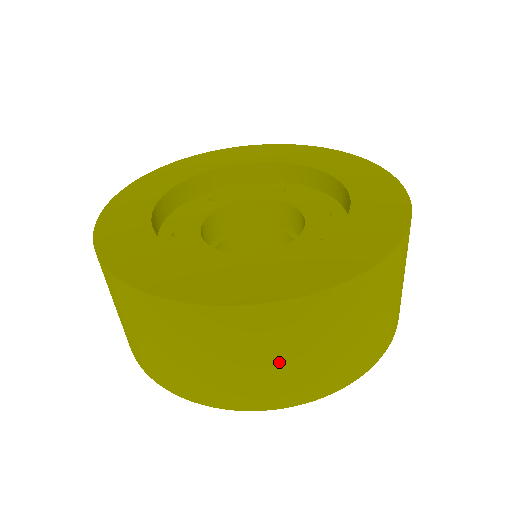
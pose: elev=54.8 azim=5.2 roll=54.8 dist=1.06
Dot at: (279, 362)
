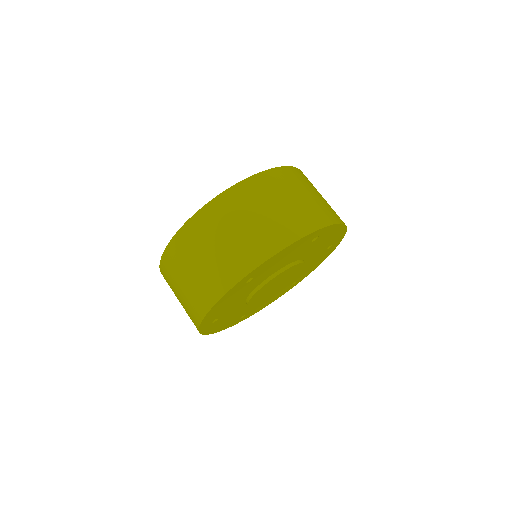
Dot at: (266, 213)
